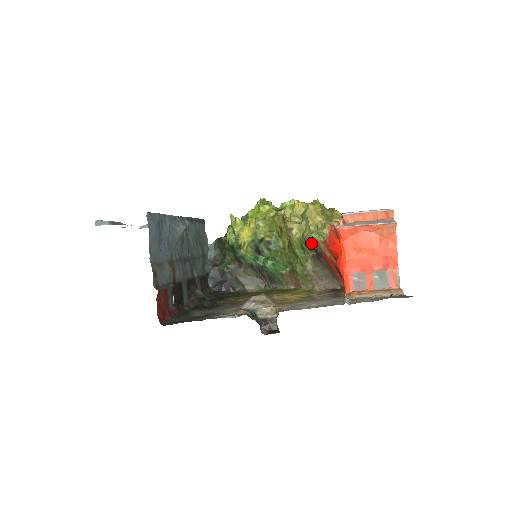
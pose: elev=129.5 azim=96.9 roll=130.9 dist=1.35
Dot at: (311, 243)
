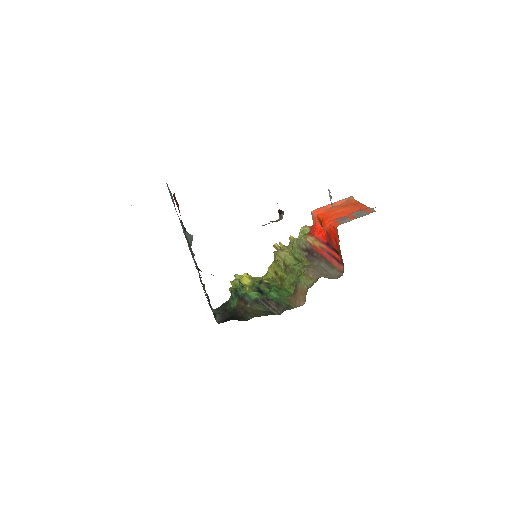
Dot at: (300, 246)
